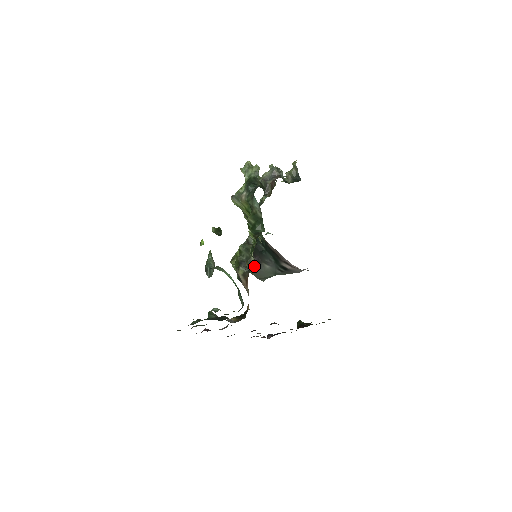
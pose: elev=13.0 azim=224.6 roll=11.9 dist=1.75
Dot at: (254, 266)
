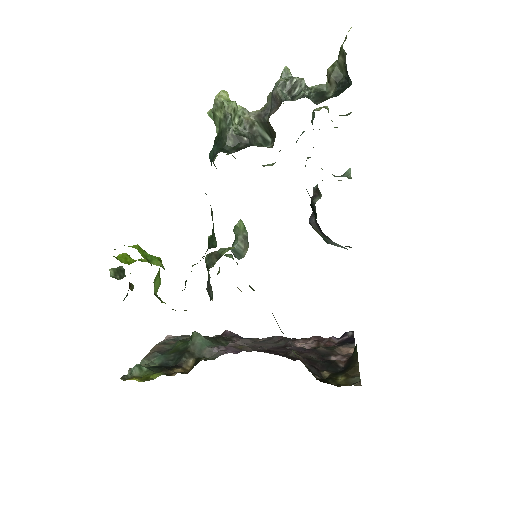
Dot at: (212, 296)
